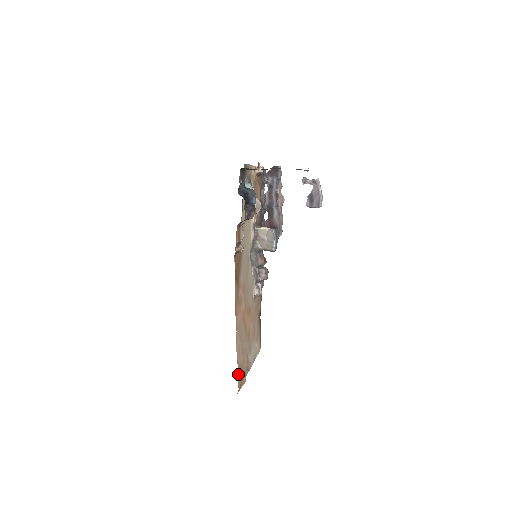
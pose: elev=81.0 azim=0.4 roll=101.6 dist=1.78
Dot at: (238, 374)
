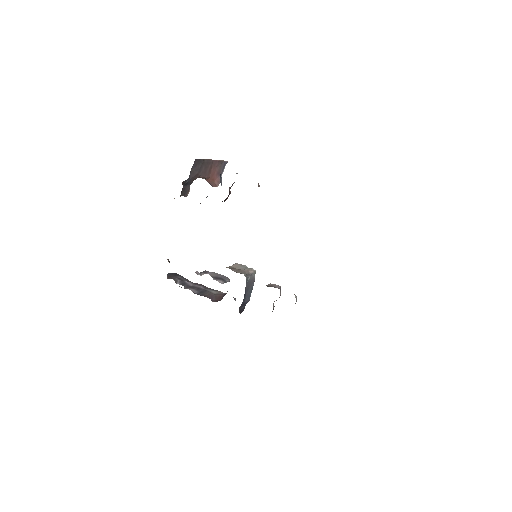
Dot at: occluded
